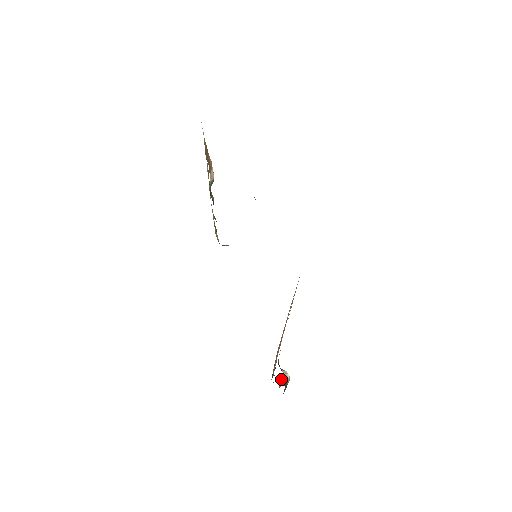
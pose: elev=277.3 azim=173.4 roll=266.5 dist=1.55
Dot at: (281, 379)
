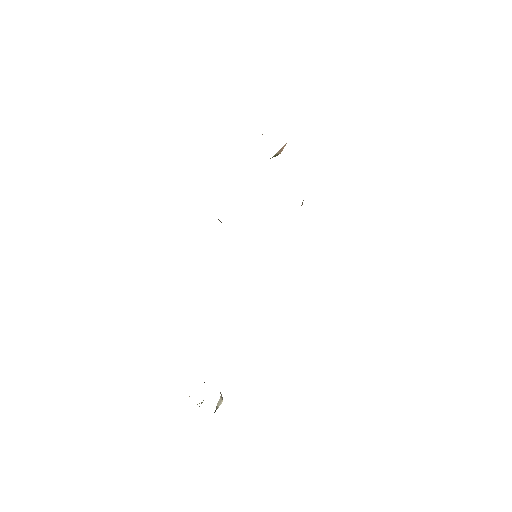
Dot at: occluded
